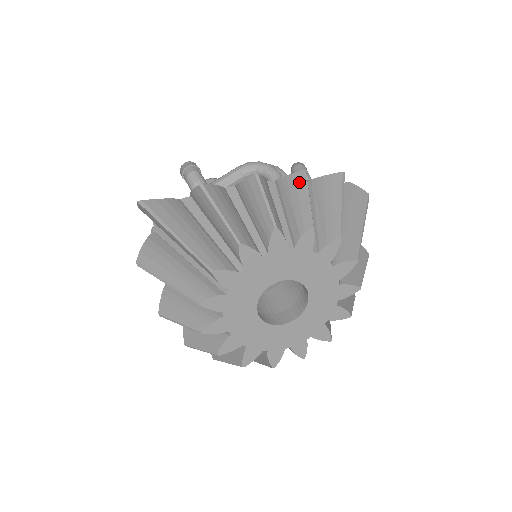
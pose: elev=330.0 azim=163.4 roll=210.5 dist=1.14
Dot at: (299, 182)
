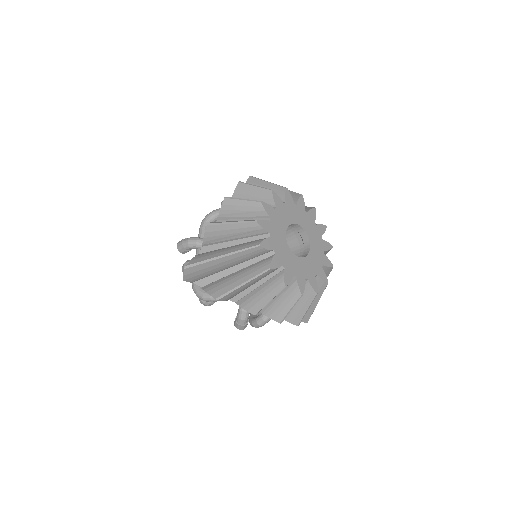
Dot at: (243, 187)
